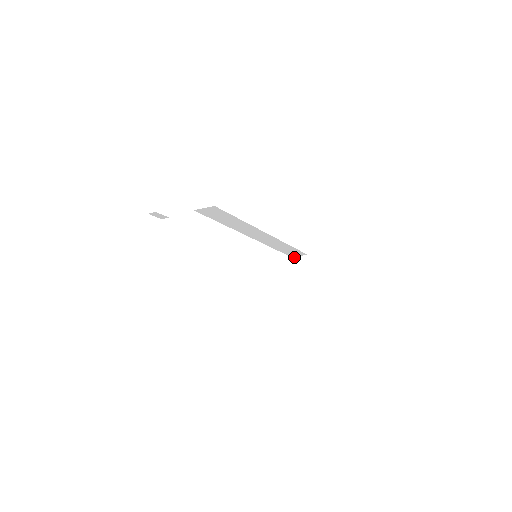
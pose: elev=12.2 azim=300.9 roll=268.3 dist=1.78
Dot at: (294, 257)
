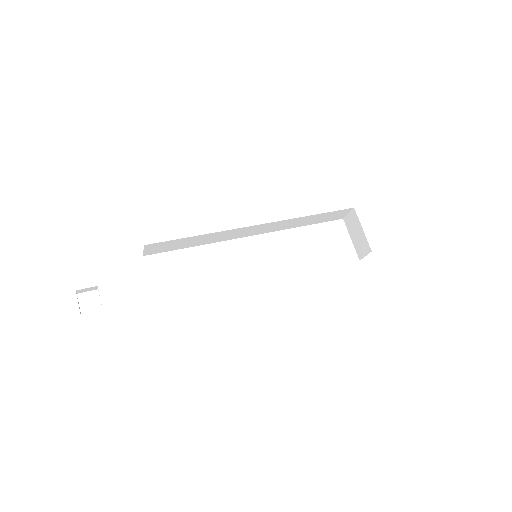
Dot at: (345, 217)
